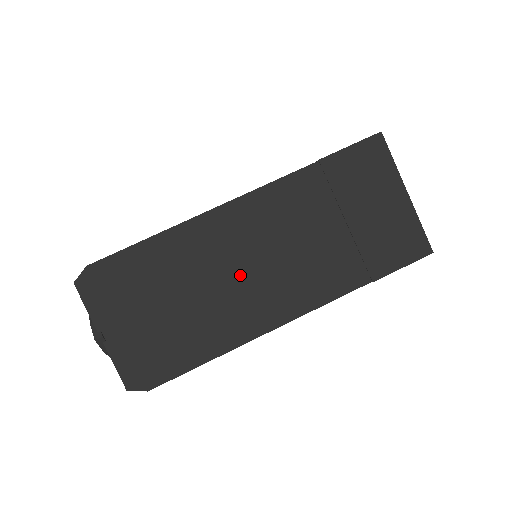
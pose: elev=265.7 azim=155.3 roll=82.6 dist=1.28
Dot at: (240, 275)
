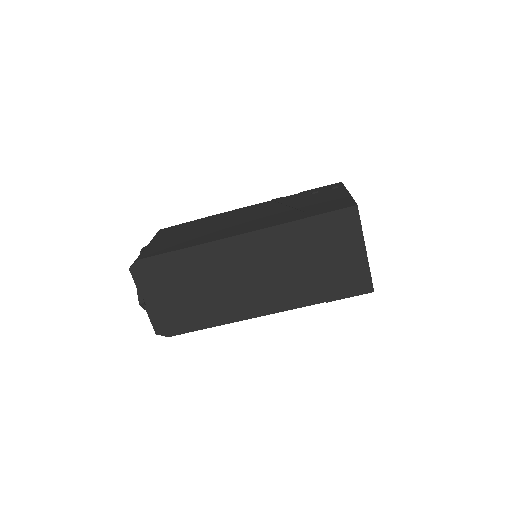
Dot at: (236, 282)
